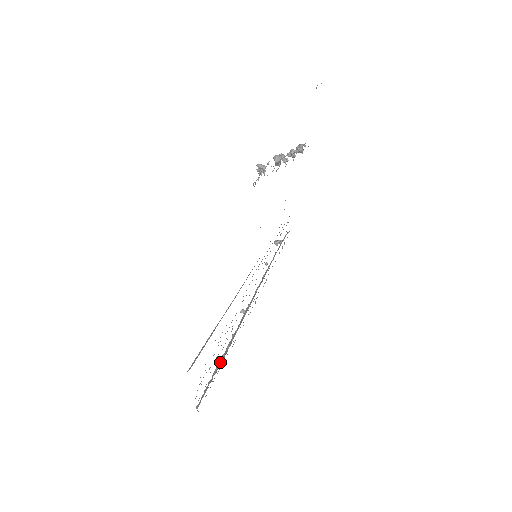
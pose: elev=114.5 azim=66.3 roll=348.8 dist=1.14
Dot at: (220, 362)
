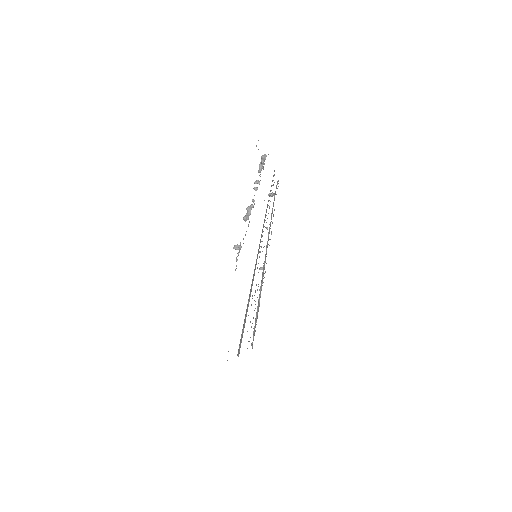
Dot at: (257, 313)
